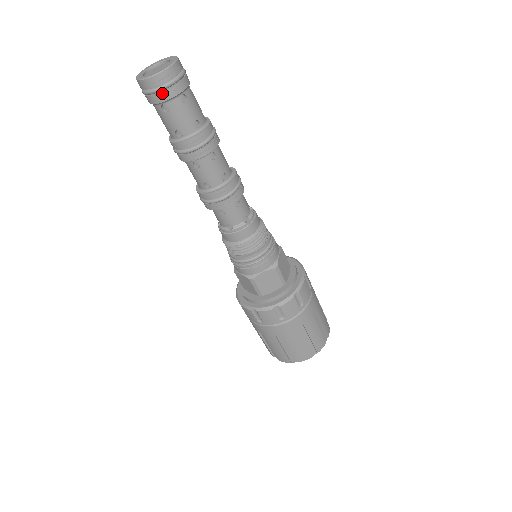
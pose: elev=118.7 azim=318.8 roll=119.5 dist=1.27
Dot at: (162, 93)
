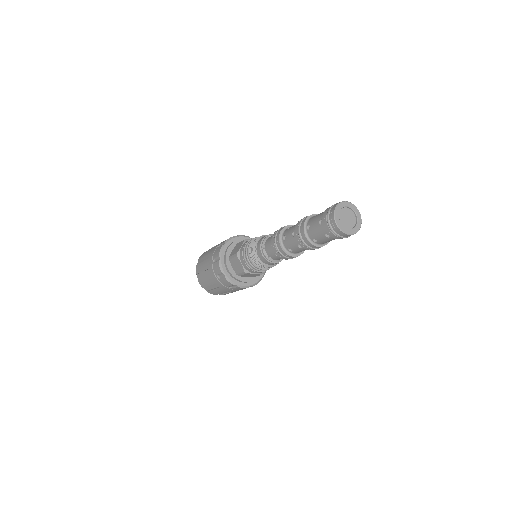
Dot at: occluded
